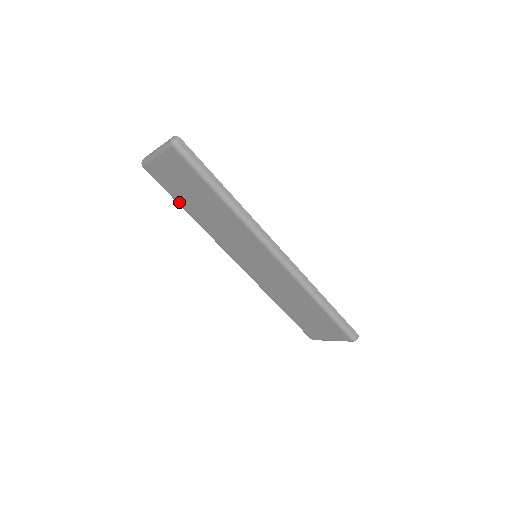
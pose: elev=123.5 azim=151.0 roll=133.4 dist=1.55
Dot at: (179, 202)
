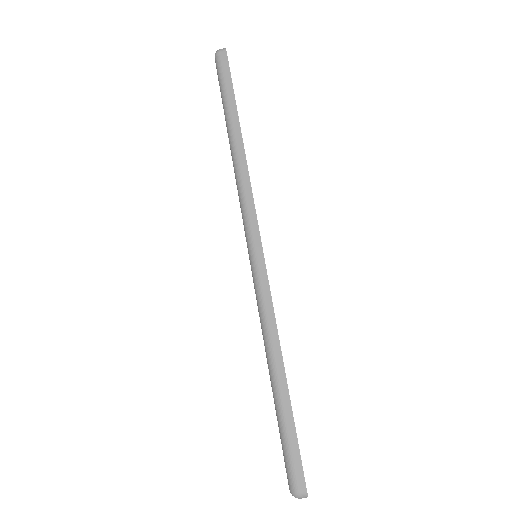
Dot at: occluded
